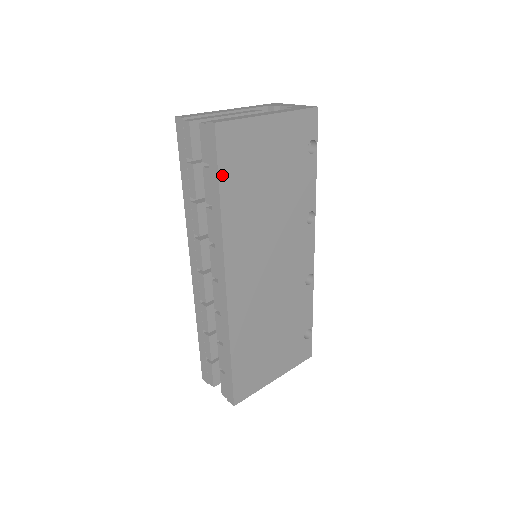
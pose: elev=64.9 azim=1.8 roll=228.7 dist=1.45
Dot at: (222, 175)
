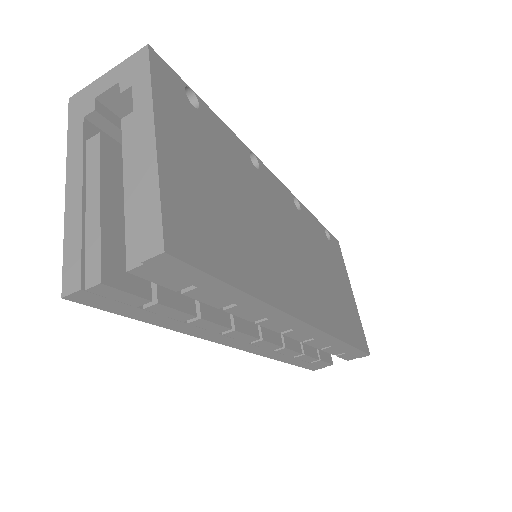
Dot at: (222, 274)
